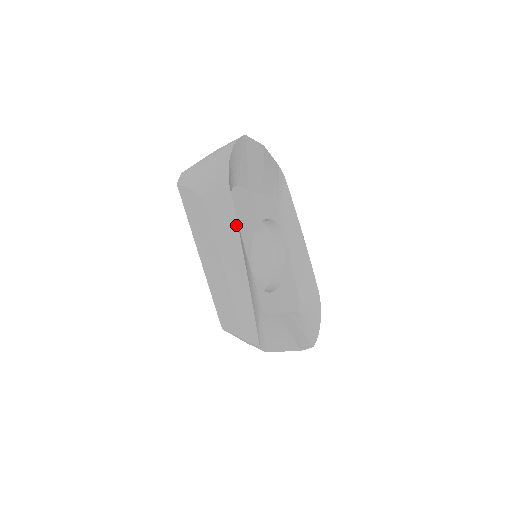
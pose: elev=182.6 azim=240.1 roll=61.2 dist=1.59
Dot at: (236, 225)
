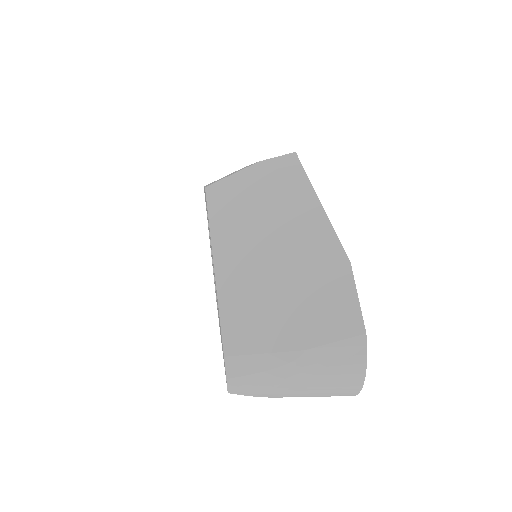
Dot at: occluded
